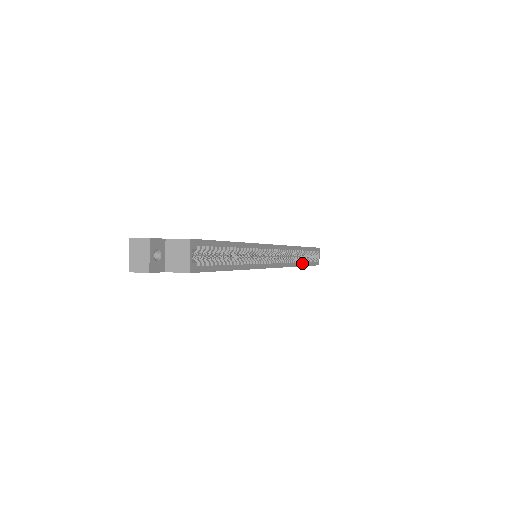
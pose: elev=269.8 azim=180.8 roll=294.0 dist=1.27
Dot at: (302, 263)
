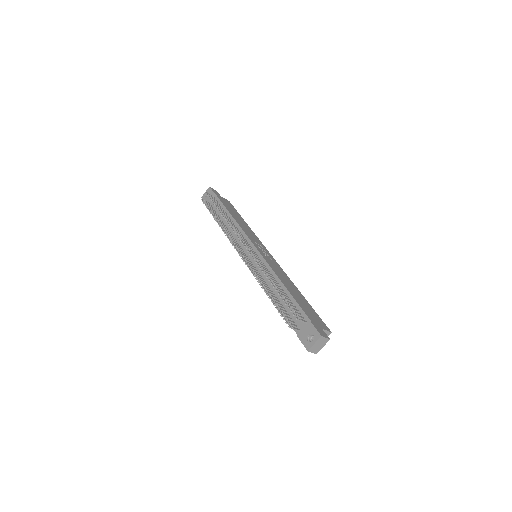
Dot at: occluded
